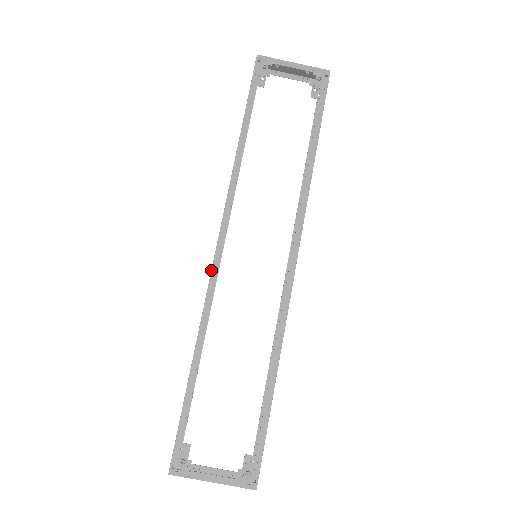
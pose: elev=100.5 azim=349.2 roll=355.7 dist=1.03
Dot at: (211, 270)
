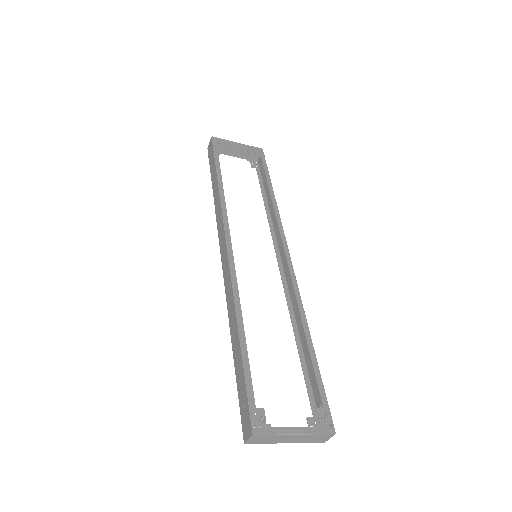
Dot at: (228, 262)
